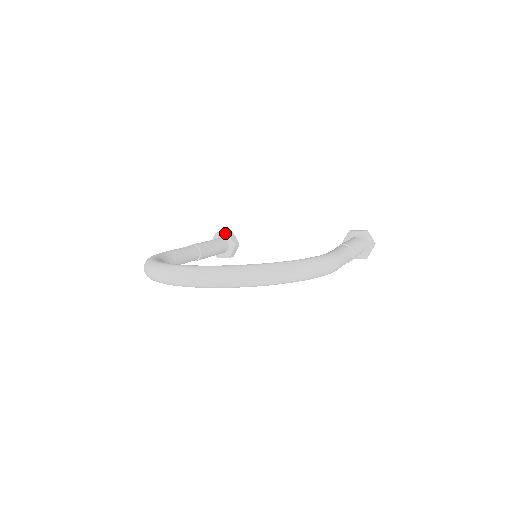
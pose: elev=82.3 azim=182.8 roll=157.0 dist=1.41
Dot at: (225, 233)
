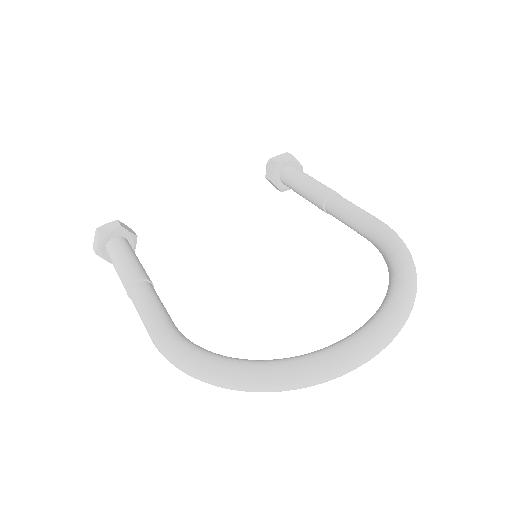
Dot at: (116, 228)
